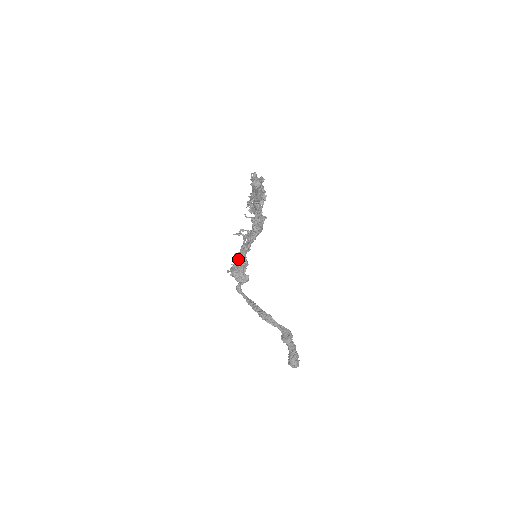
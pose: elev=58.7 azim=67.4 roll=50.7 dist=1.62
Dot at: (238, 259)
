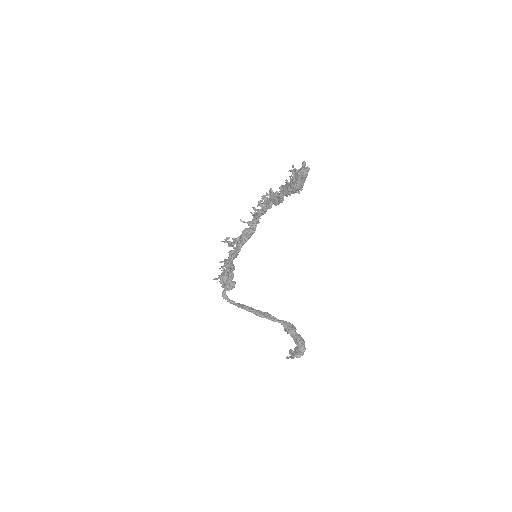
Dot at: (229, 264)
